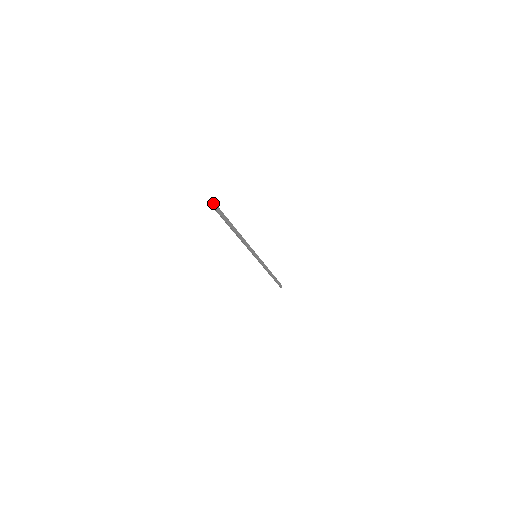
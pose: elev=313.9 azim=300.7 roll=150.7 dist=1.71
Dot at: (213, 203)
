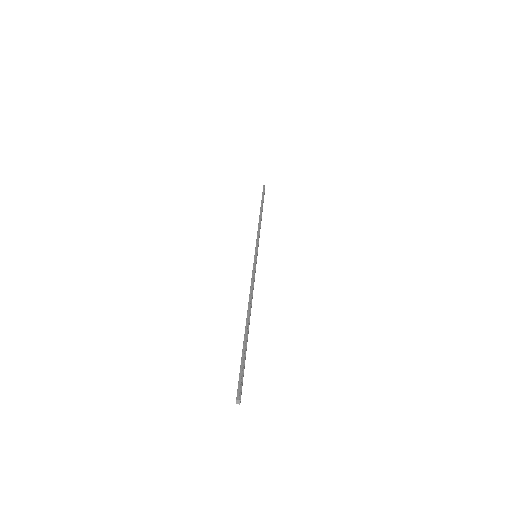
Dot at: (240, 400)
